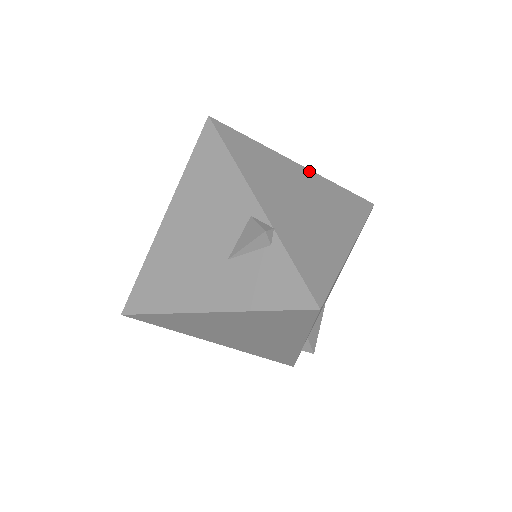
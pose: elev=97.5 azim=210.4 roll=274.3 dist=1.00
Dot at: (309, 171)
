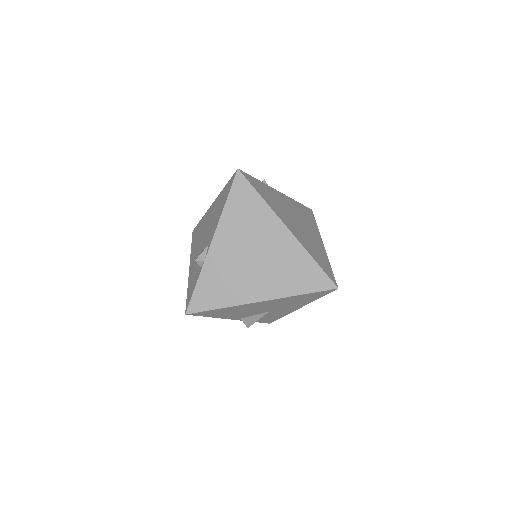
Dot at: (292, 237)
